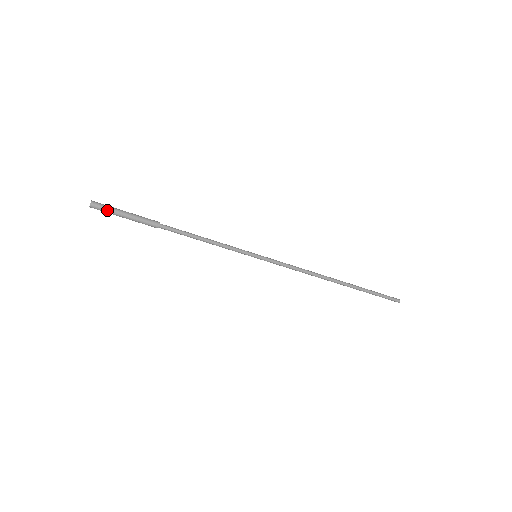
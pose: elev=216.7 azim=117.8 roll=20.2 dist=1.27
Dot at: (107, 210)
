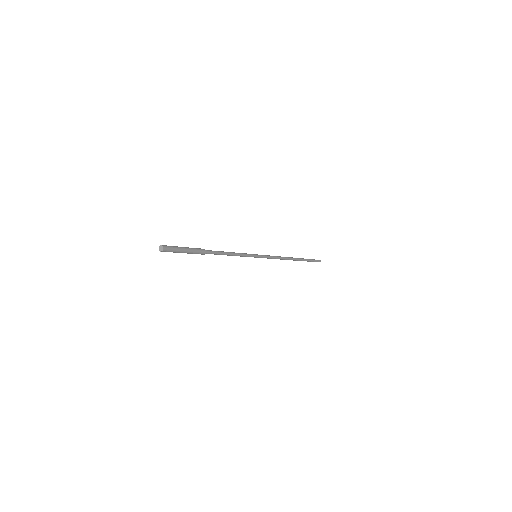
Dot at: (174, 251)
